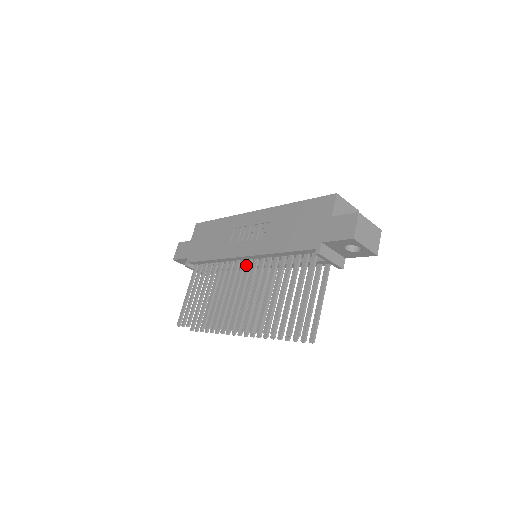
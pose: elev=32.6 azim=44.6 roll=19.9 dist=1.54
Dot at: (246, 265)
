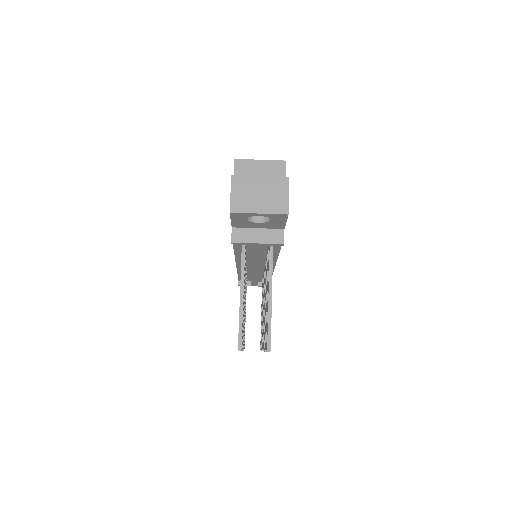
Dot at: occluded
